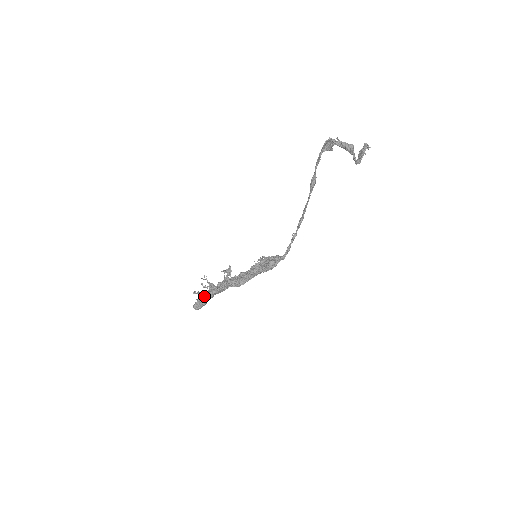
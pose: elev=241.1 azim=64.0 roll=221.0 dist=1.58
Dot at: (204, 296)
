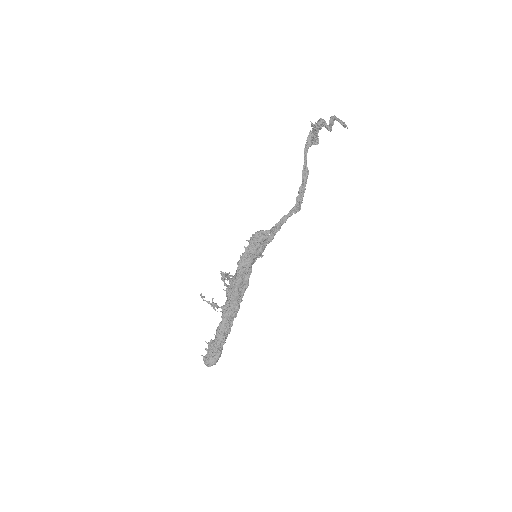
Dot at: (215, 339)
